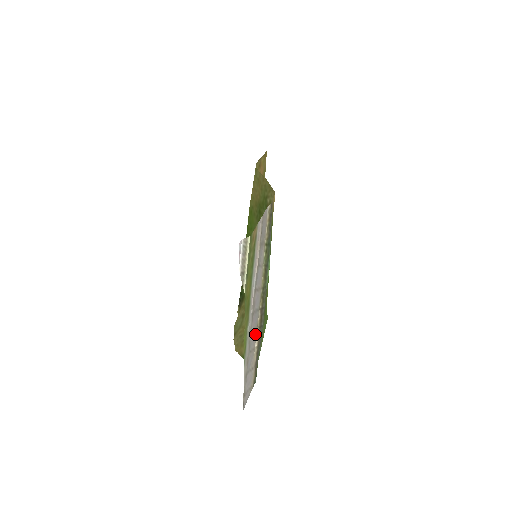
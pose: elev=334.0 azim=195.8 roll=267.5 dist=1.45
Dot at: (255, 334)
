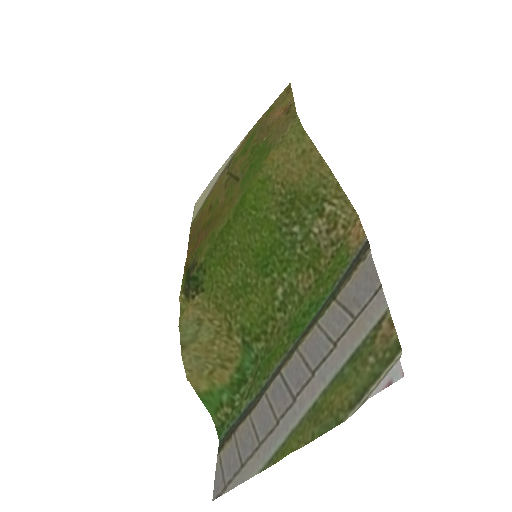
Dot at: (263, 405)
